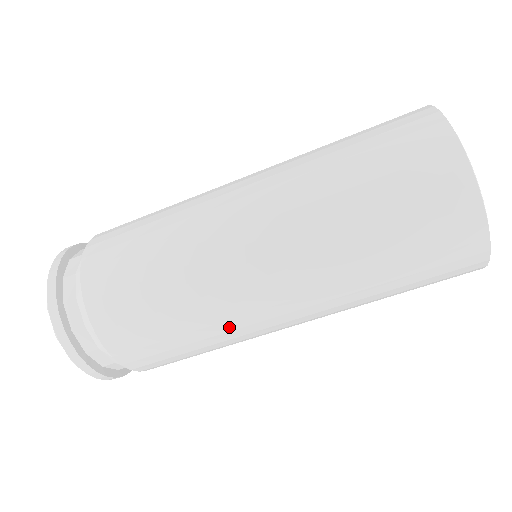
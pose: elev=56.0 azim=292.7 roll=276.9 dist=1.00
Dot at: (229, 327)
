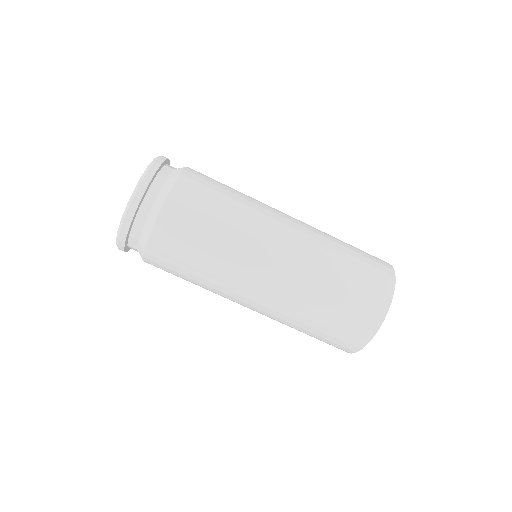
Dot at: (219, 289)
